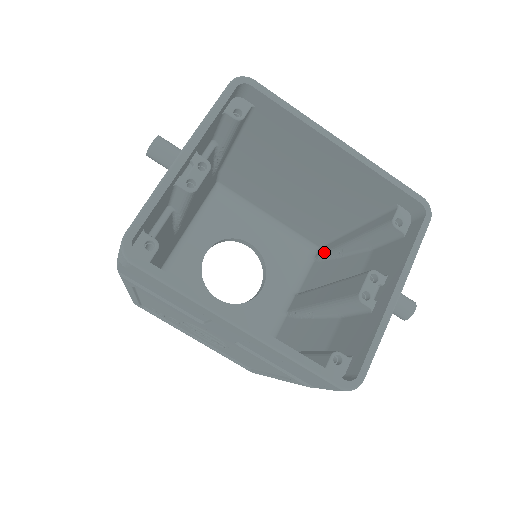
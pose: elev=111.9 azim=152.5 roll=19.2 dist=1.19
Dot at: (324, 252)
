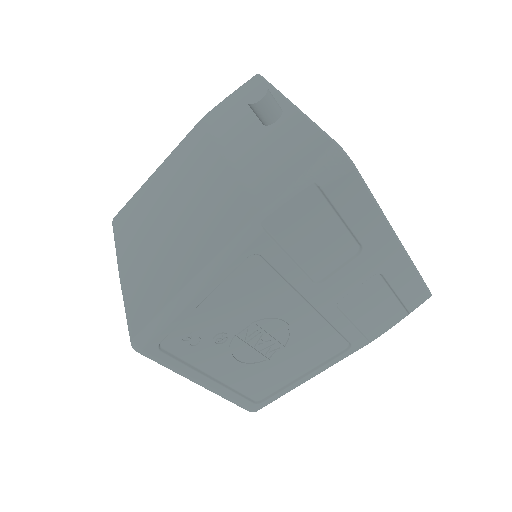
Dot at: occluded
